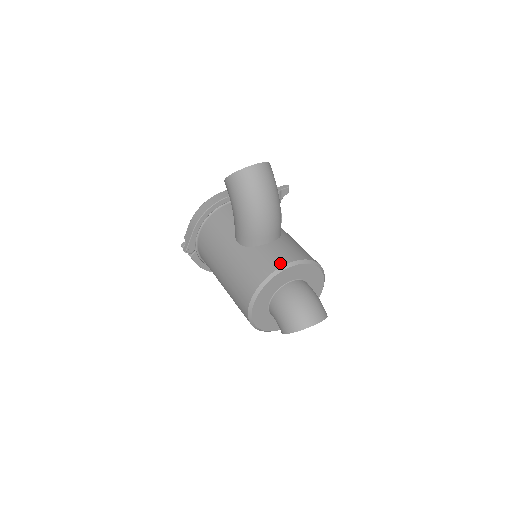
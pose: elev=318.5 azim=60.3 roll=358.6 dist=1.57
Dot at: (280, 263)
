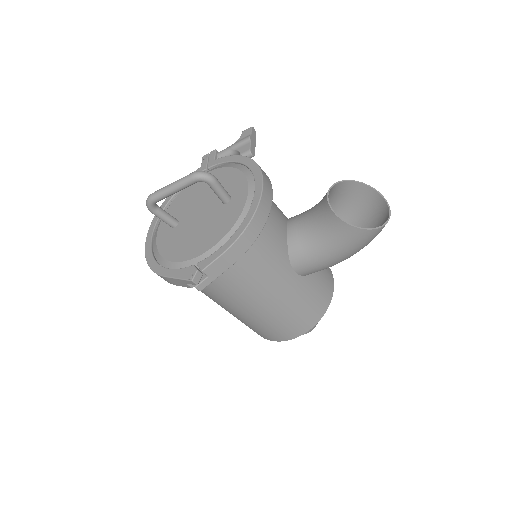
Dot at: (332, 286)
